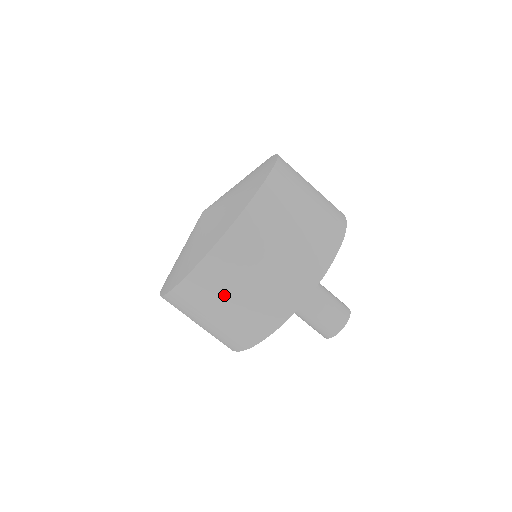
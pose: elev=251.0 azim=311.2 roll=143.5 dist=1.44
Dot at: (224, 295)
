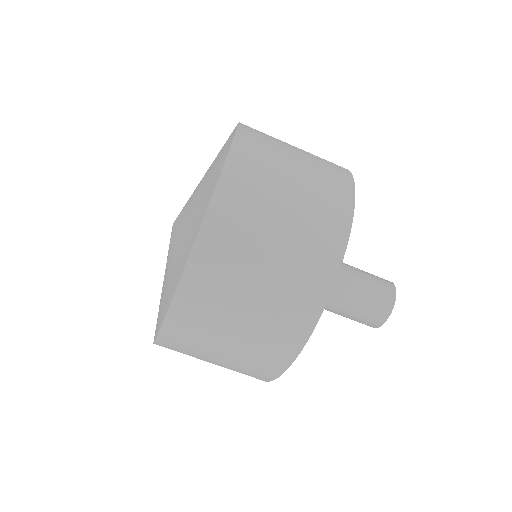
Dot at: (209, 346)
